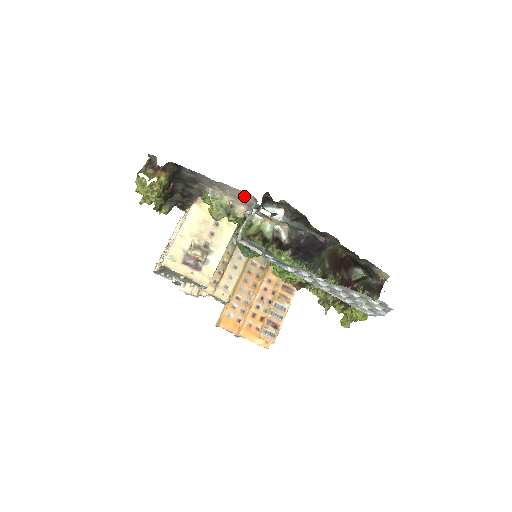
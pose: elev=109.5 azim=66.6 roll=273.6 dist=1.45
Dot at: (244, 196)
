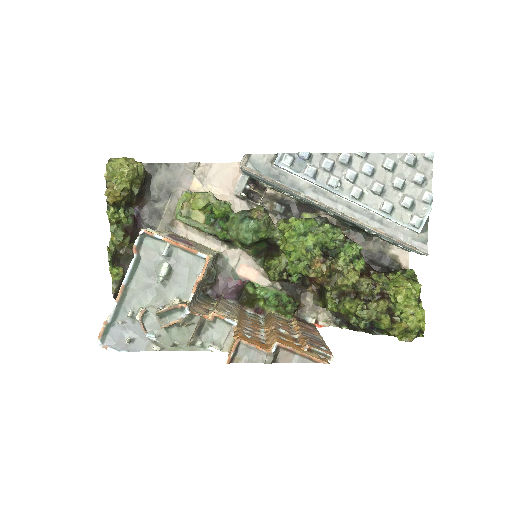
Dot at: (229, 174)
